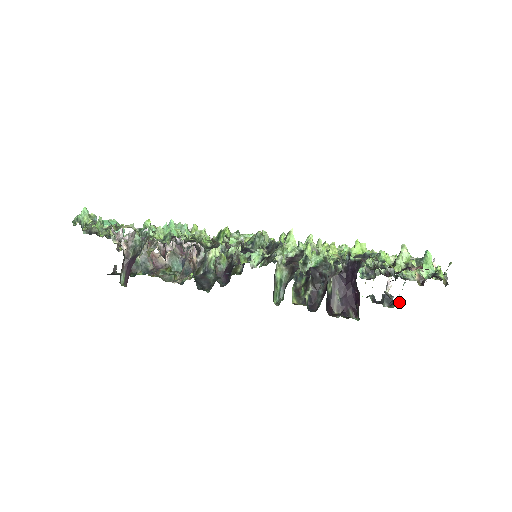
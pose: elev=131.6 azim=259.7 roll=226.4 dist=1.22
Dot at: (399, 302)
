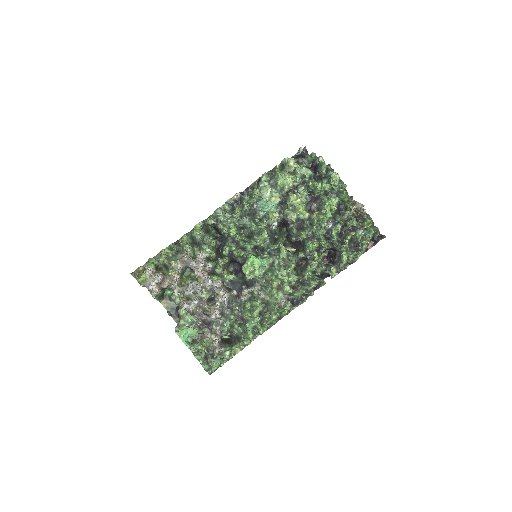
Dot at: (307, 151)
